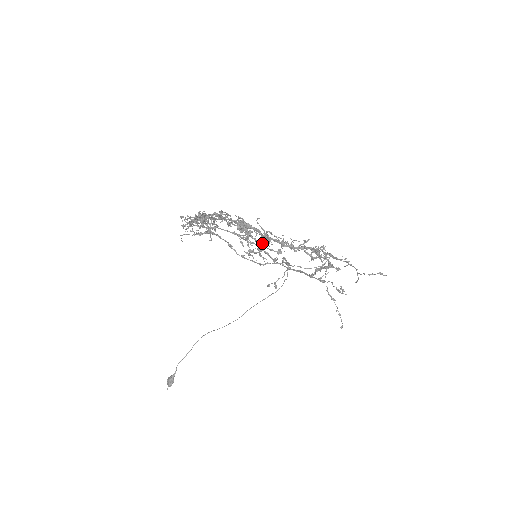
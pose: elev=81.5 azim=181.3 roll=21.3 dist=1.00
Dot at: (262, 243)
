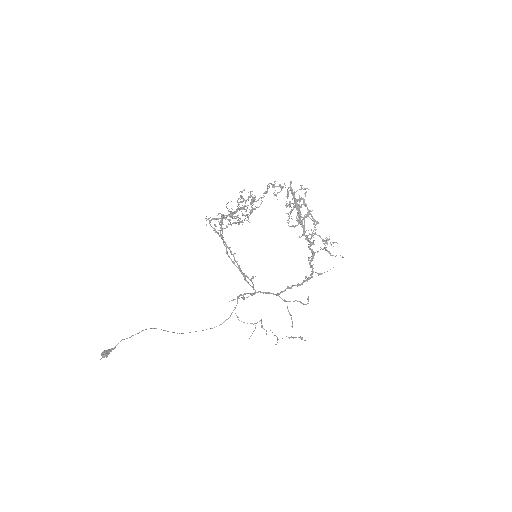
Dot at: occluded
